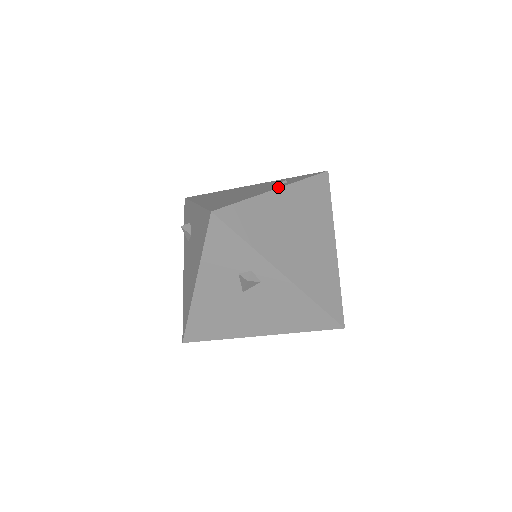
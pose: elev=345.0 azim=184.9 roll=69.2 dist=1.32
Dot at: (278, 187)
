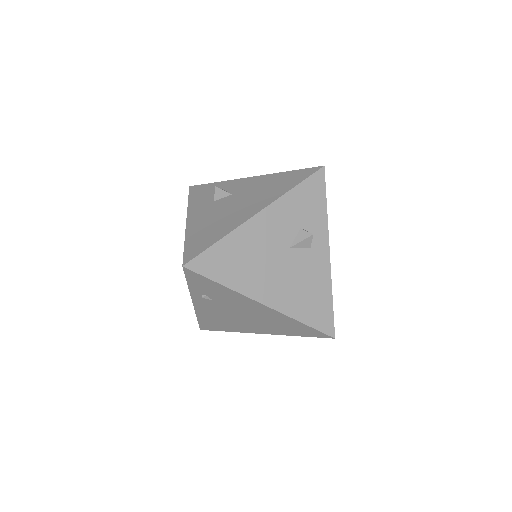
Dot at: occluded
